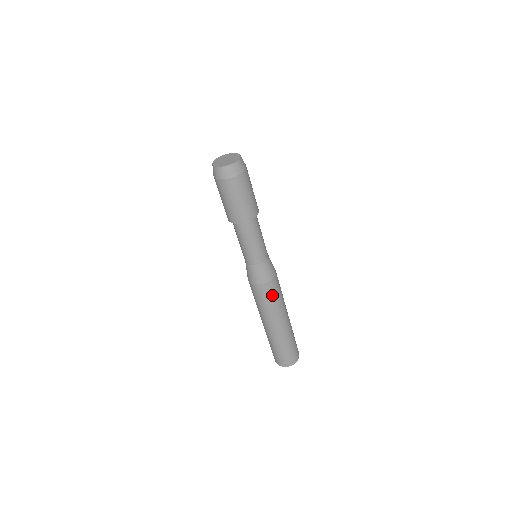
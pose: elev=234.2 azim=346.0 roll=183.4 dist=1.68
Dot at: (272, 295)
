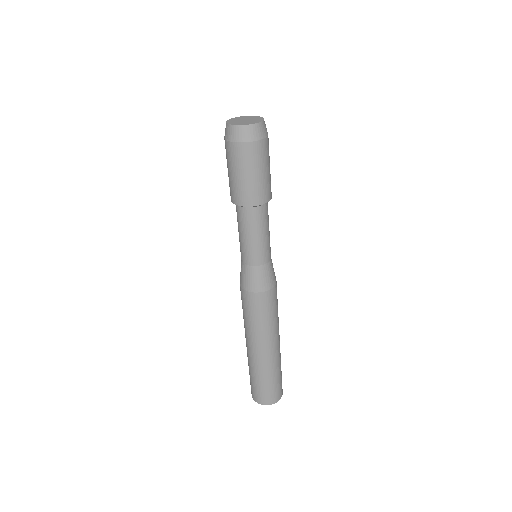
Dot at: (250, 309)
